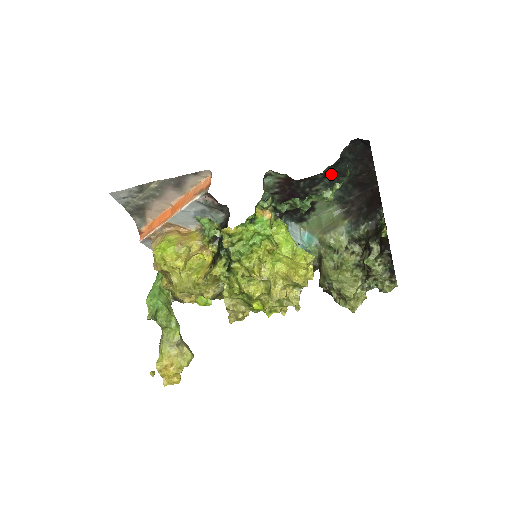
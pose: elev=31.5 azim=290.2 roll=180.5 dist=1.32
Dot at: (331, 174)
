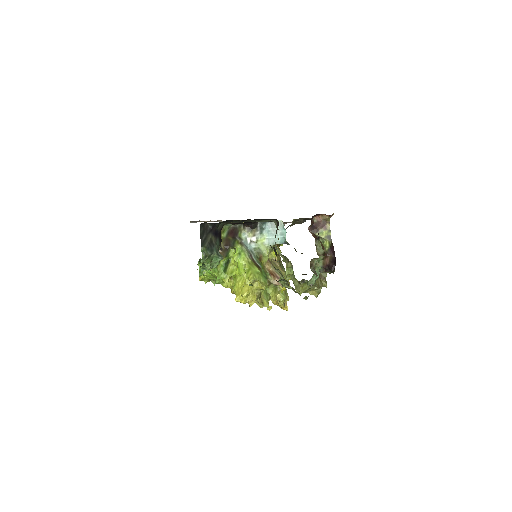
Dot at: occluded
